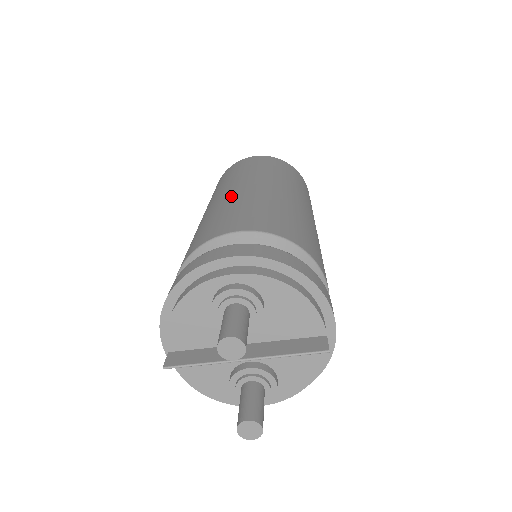
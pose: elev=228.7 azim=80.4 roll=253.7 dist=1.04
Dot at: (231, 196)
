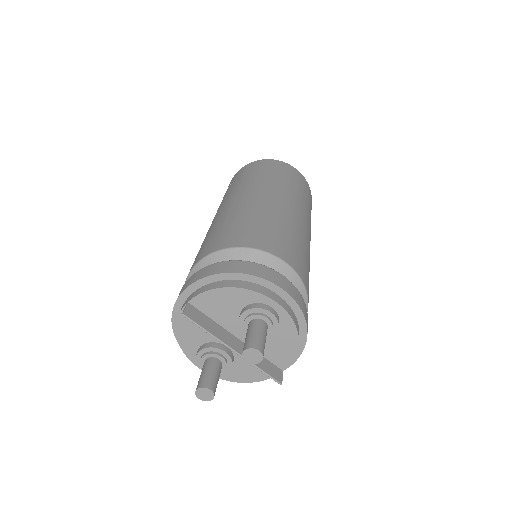
Dot at: (283, 211)
